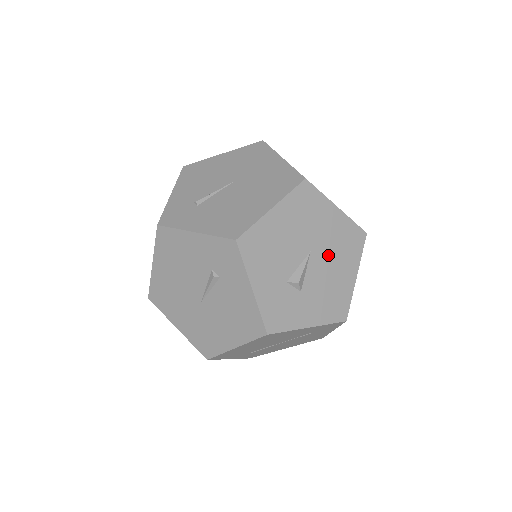
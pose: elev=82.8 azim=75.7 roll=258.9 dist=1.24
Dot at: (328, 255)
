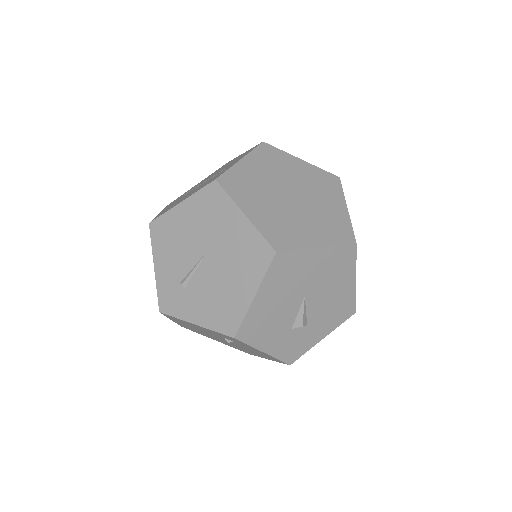
Dot at: (322, 286)
